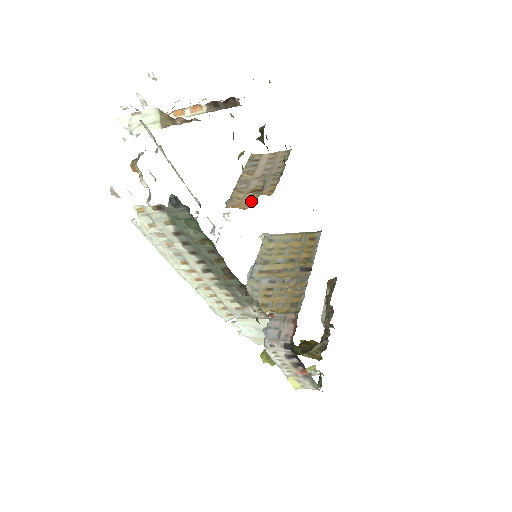
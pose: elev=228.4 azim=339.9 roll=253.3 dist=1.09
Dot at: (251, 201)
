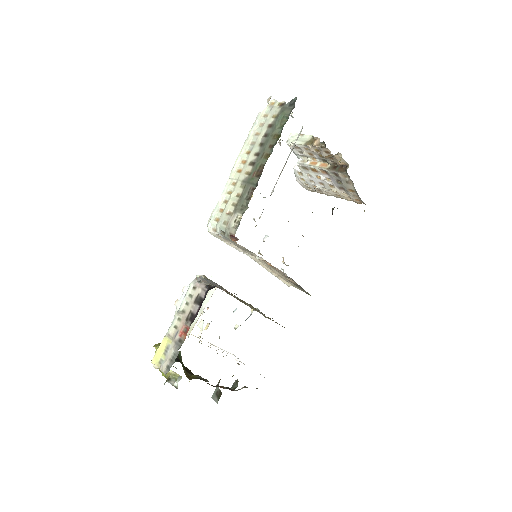
Dot at: occluded
